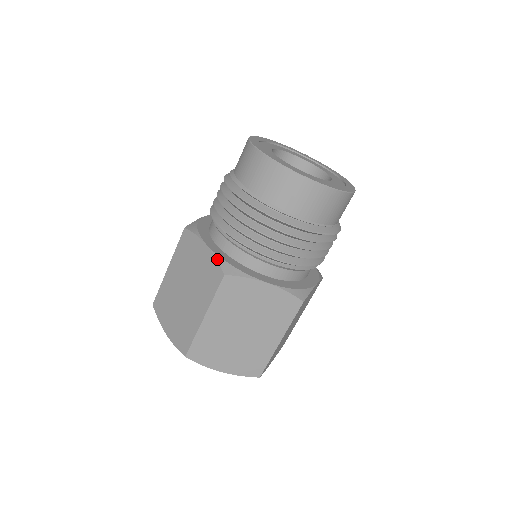
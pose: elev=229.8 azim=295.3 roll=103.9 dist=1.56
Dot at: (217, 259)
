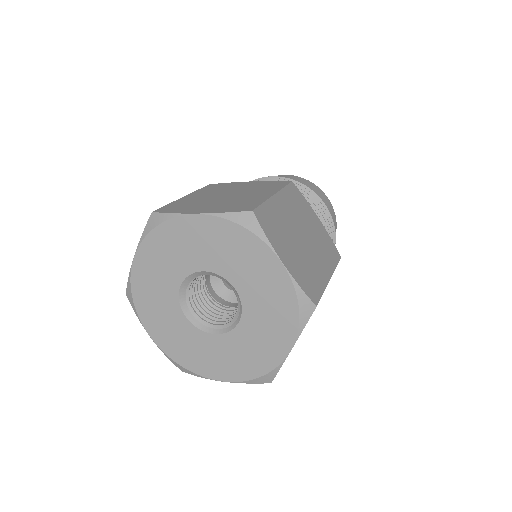
Dot at: (274, 181)
